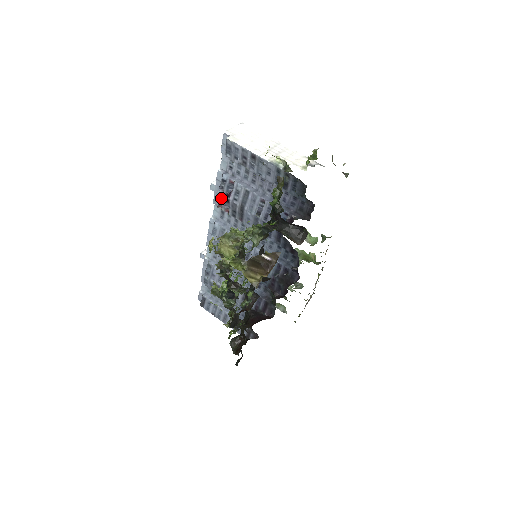
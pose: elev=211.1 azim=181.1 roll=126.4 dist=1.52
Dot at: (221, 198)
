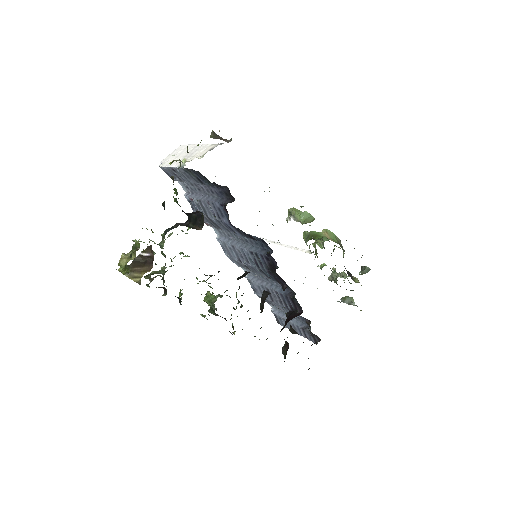
Dot at: occluded
